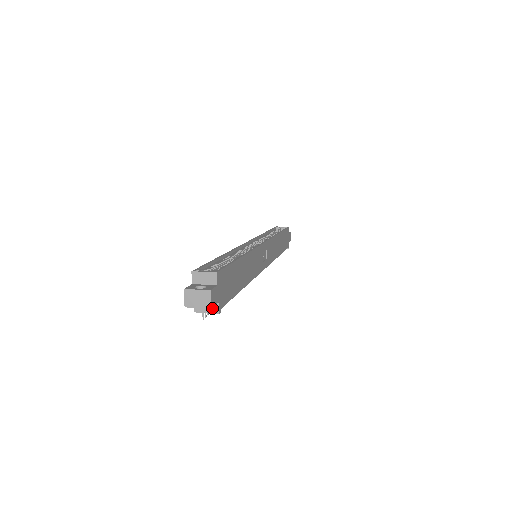
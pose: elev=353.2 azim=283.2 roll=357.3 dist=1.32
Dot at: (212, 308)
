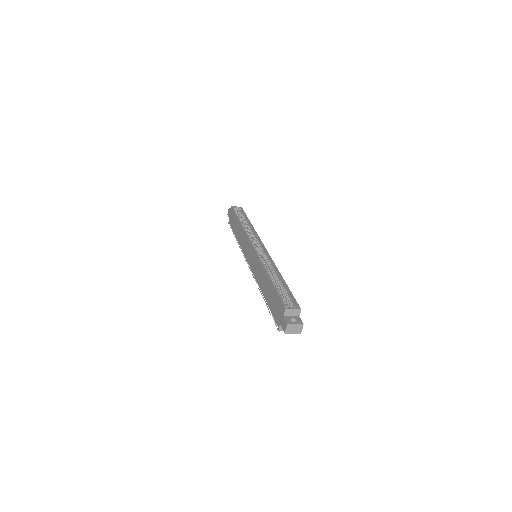
Dot at: occluded
